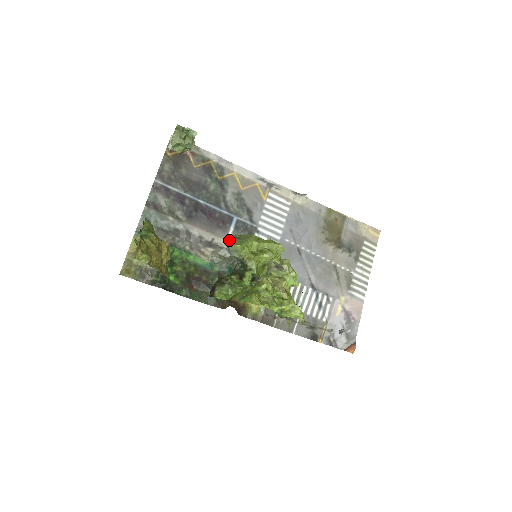
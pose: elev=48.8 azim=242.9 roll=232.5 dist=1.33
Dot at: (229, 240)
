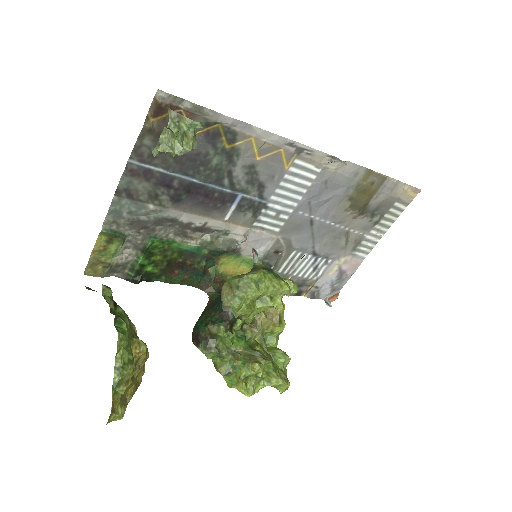
Dot at: (225, 296)
